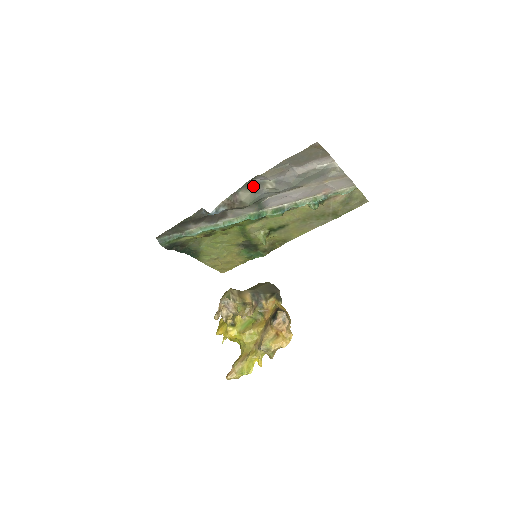
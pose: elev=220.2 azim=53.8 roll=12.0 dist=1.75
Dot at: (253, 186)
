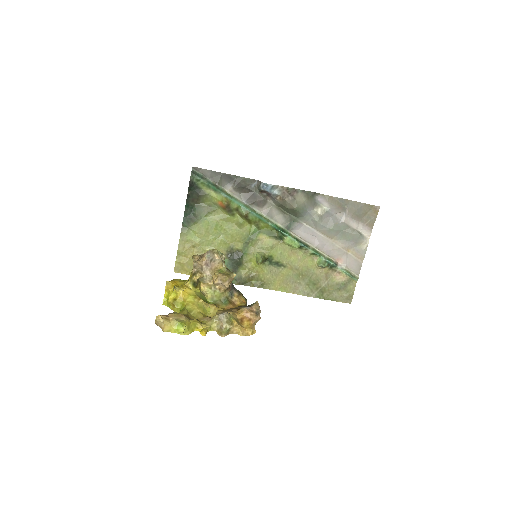
Dot at: (310, 199)
